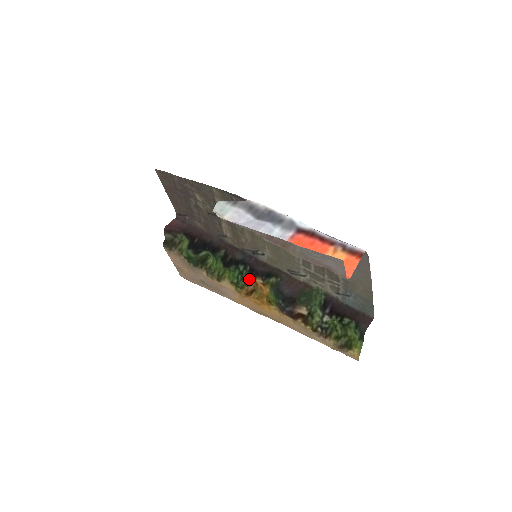
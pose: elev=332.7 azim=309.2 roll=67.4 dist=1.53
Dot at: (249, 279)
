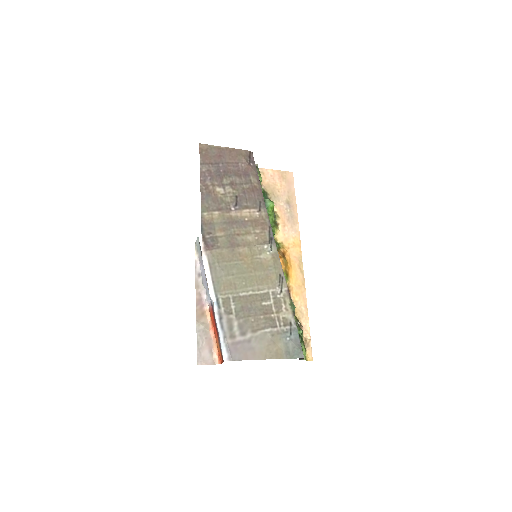
Dot at: occluded
